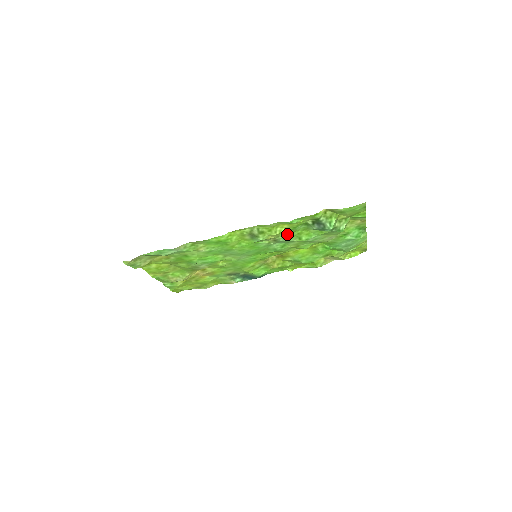
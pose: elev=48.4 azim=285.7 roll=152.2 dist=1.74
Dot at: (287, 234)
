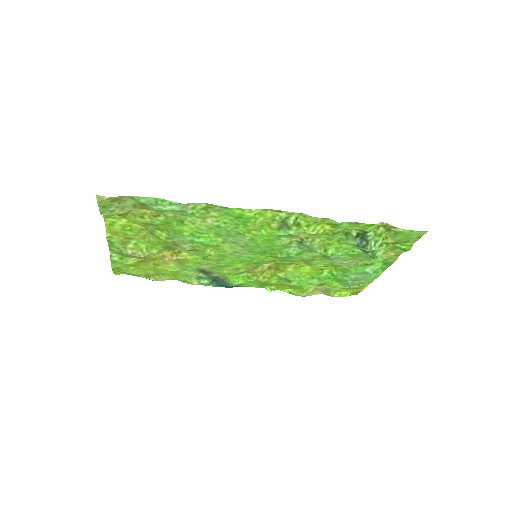
Dot at: (318, 239)
